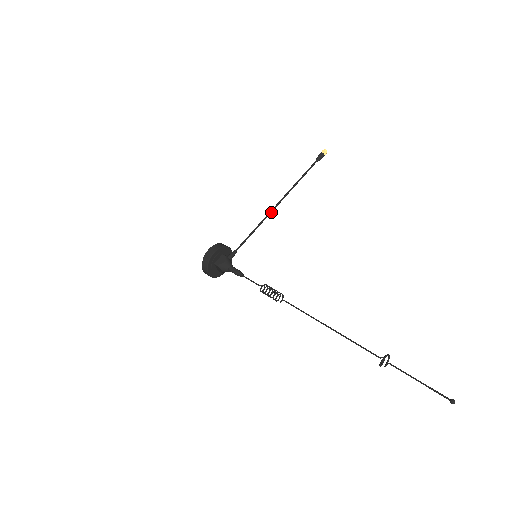
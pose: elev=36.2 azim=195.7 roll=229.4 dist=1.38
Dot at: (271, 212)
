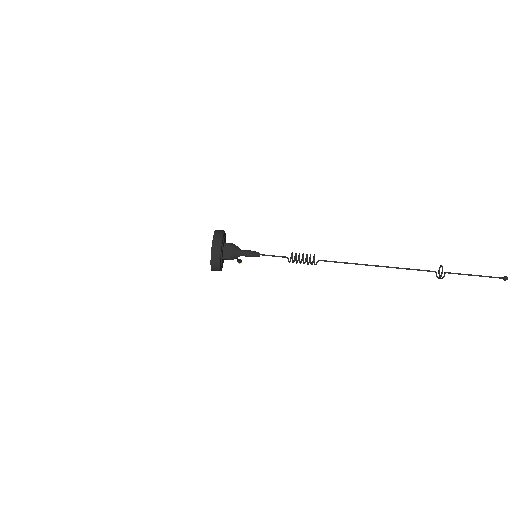
Dot at: occluded
